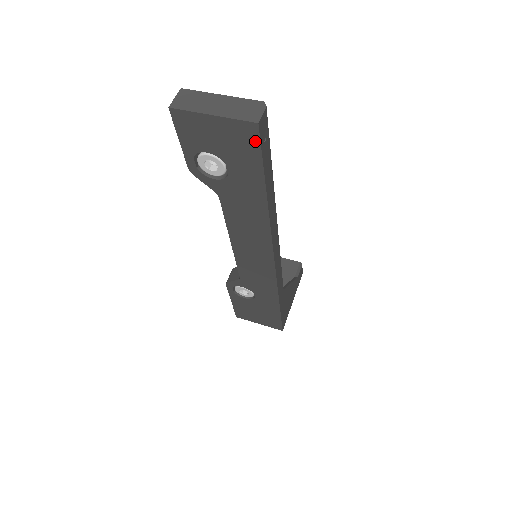
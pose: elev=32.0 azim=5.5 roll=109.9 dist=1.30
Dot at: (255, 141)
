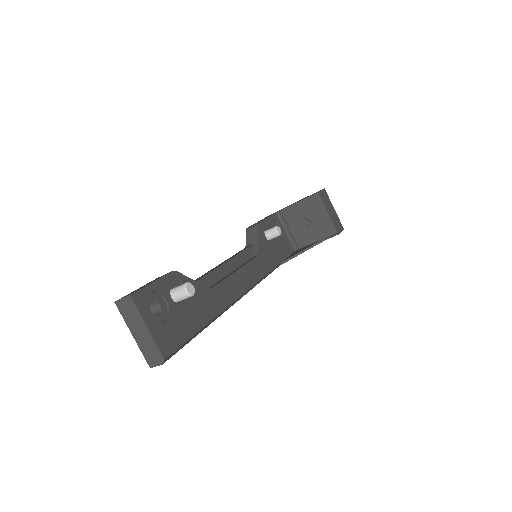
Dot at: occluded
